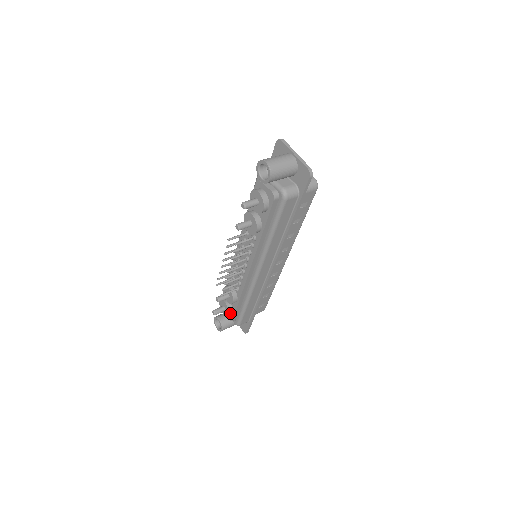
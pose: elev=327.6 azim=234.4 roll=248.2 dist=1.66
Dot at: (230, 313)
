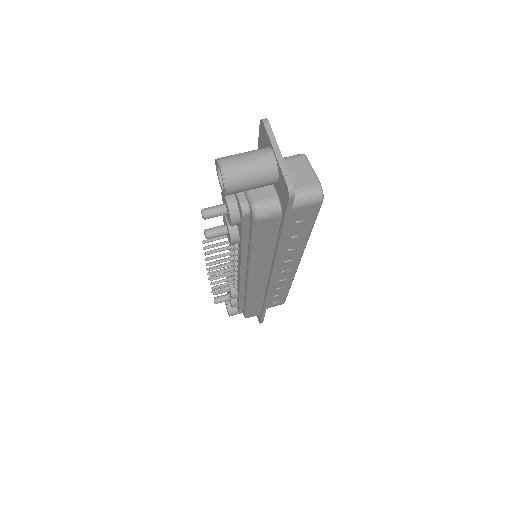
Dot at: (234, 305)
